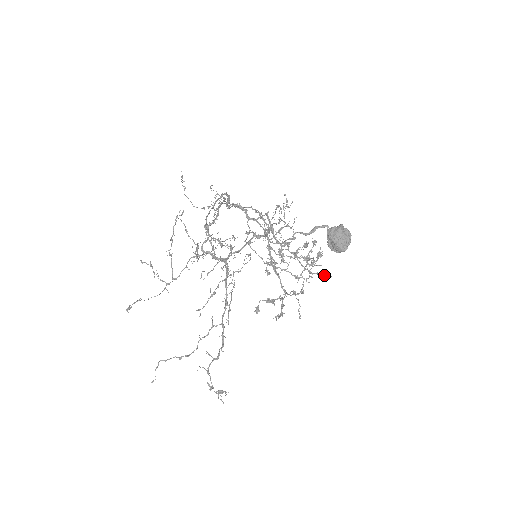
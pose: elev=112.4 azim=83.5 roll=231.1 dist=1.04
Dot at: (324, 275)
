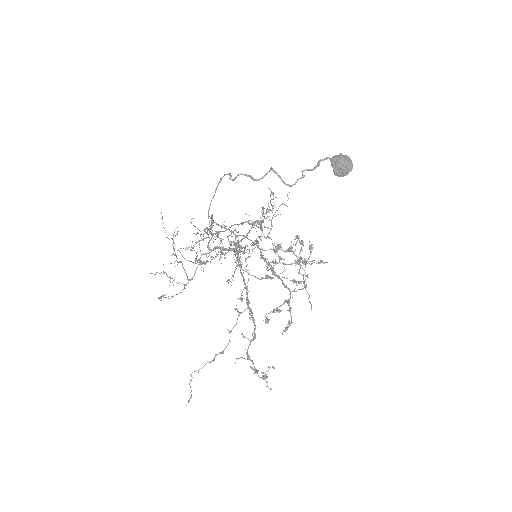
Dot at: (322, 261)
